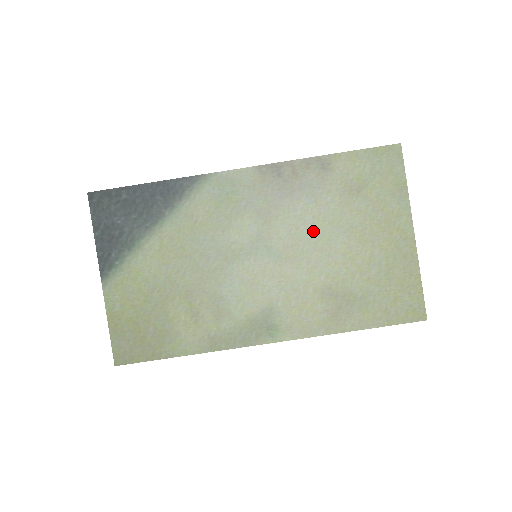
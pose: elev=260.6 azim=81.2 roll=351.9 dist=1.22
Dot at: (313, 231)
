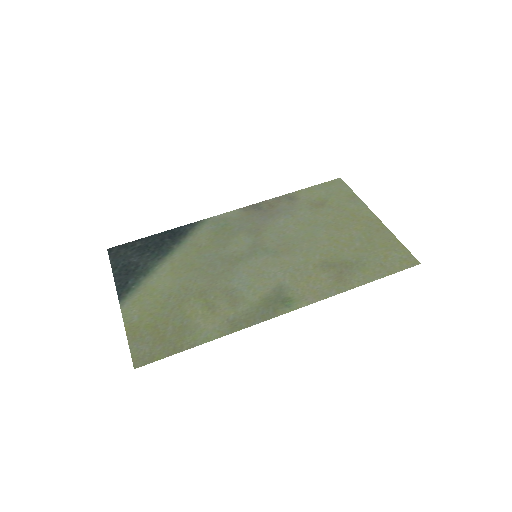
Dot at: (297, 232)
